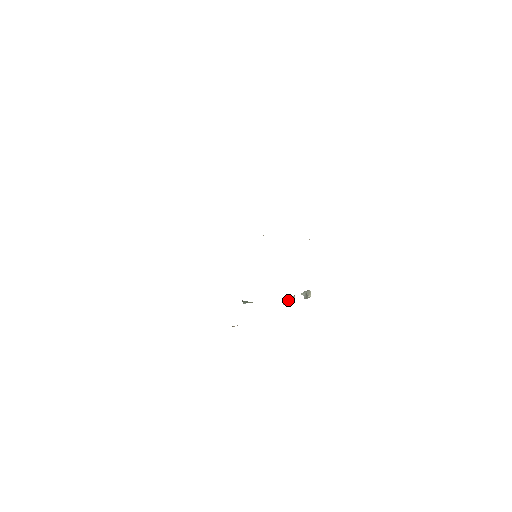
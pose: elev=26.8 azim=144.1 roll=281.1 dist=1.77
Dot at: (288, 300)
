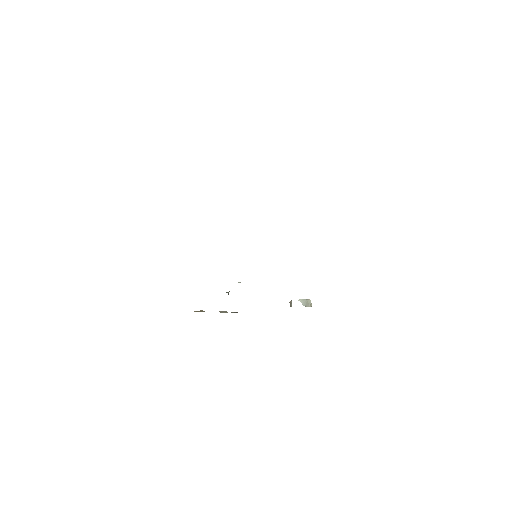
Dot at: (290, 306)
